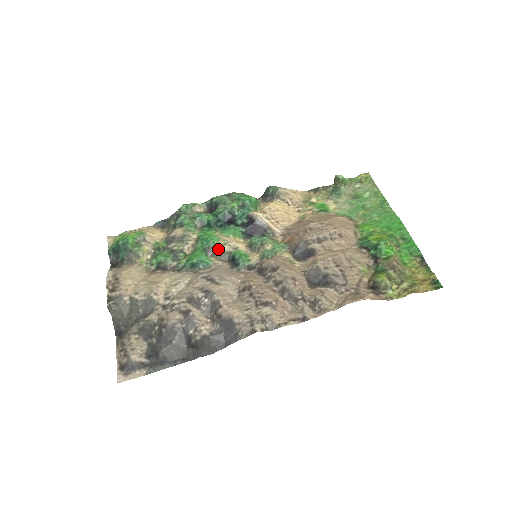
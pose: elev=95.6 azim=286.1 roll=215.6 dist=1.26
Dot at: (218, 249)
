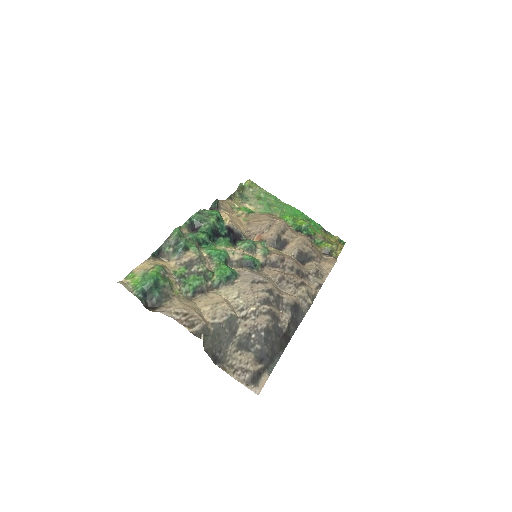
Dot at: (232, 259)
